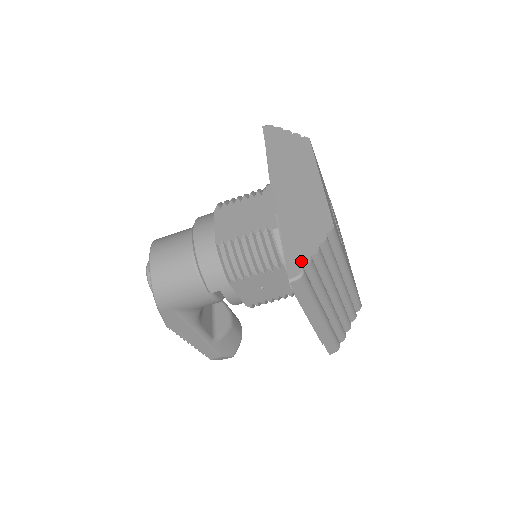
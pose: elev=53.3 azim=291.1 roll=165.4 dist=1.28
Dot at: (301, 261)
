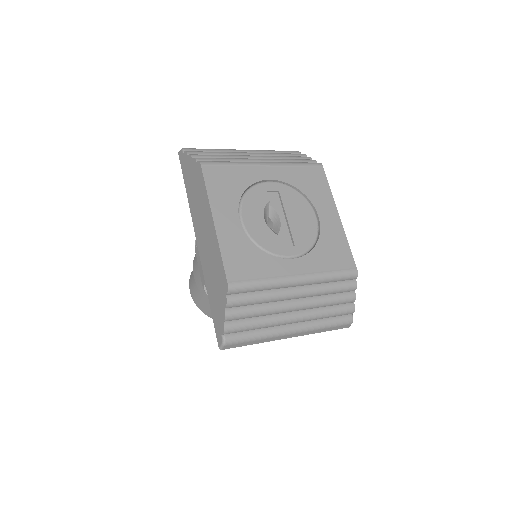
Dot at: (220, 328)
